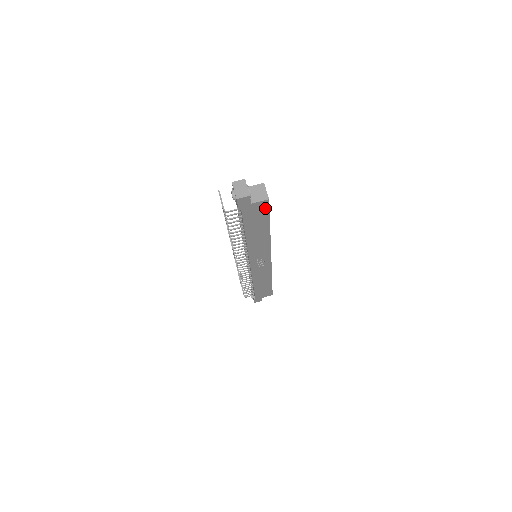
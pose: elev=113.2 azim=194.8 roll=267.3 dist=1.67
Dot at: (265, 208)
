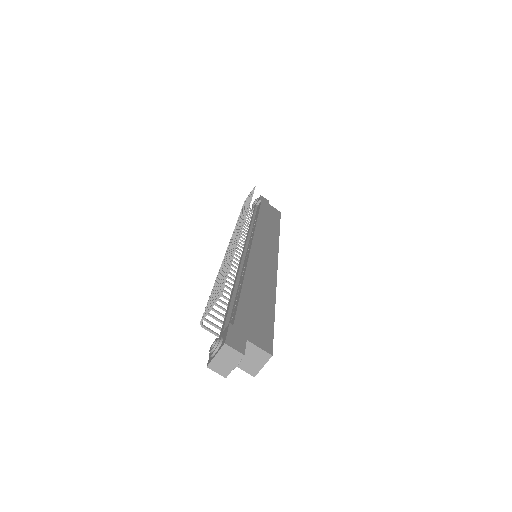
Dot at: occluded
